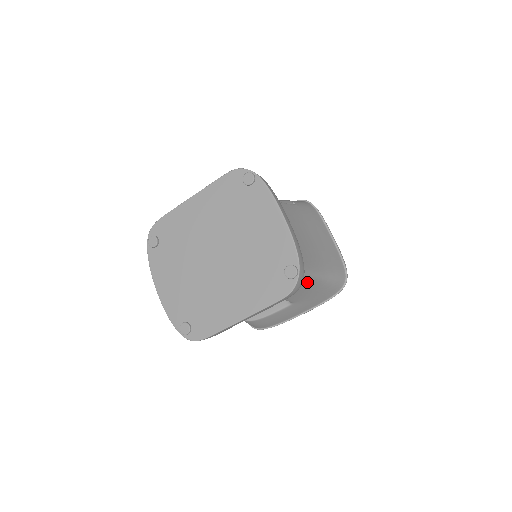
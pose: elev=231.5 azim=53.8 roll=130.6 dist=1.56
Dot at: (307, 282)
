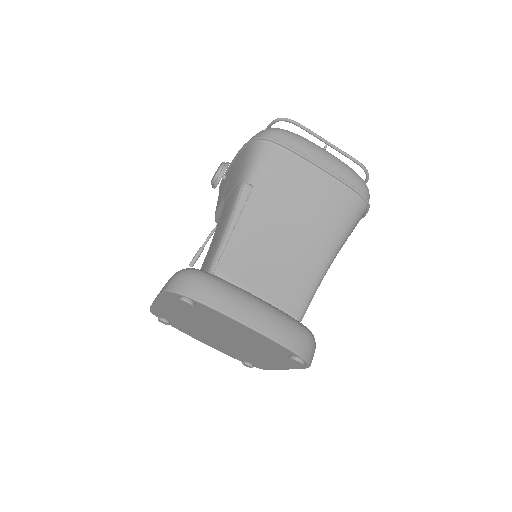
Dot at: occluded
